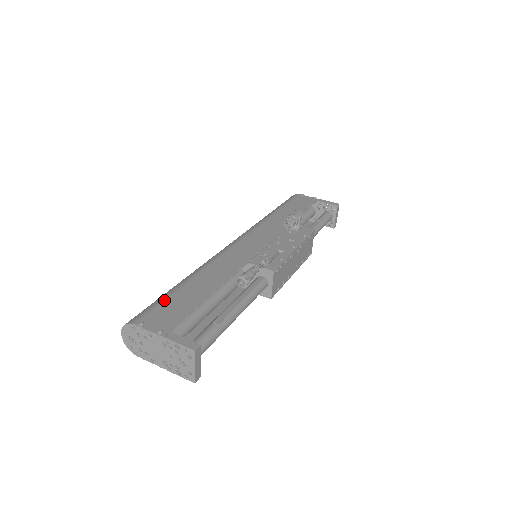
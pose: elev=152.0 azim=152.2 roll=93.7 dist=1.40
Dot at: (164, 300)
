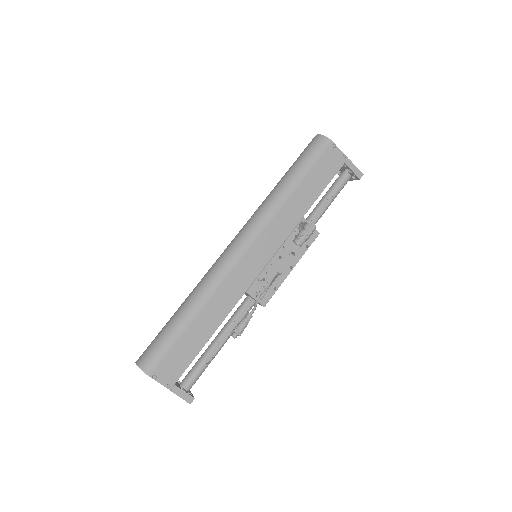
Dot at: (172, 347)
